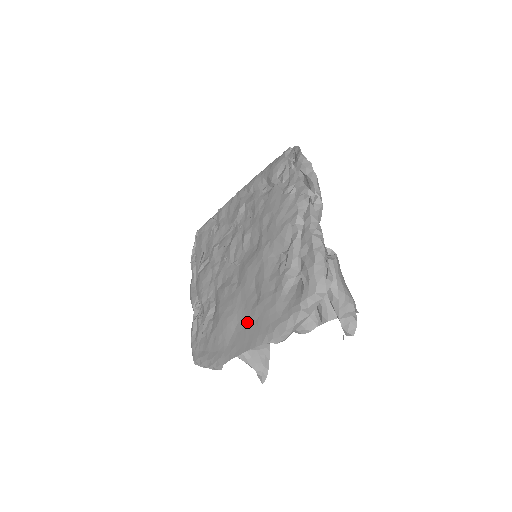
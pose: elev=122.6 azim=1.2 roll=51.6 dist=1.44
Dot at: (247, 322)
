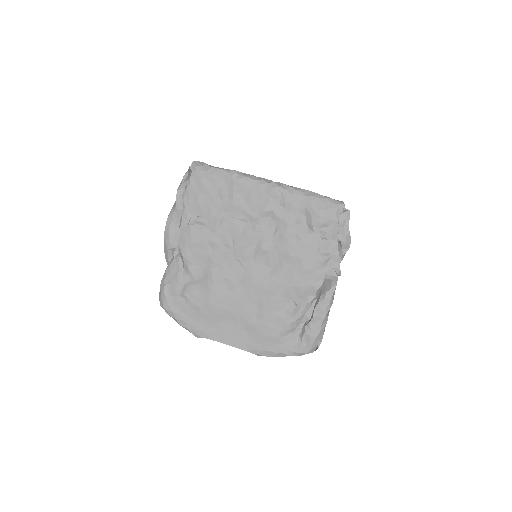
Dot at: (239, 326)
